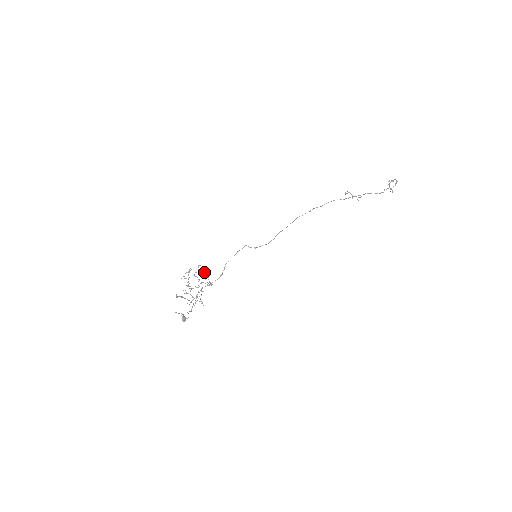
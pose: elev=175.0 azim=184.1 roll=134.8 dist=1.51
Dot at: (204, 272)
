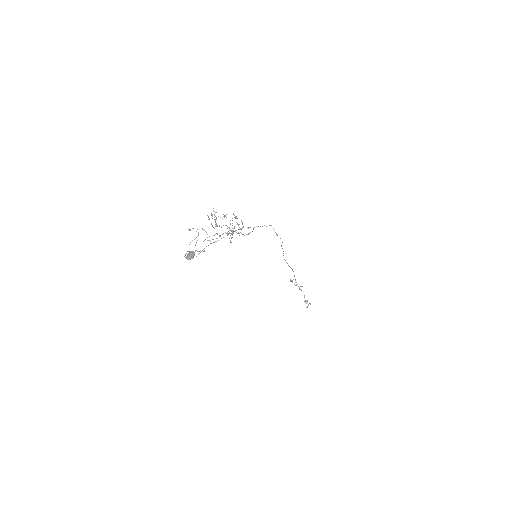
Dot at: (237, 218)
